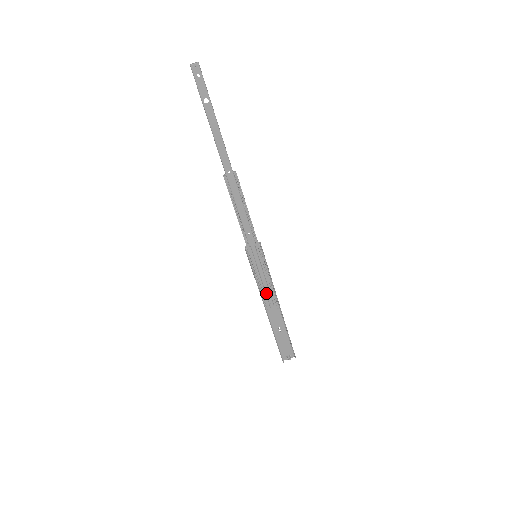
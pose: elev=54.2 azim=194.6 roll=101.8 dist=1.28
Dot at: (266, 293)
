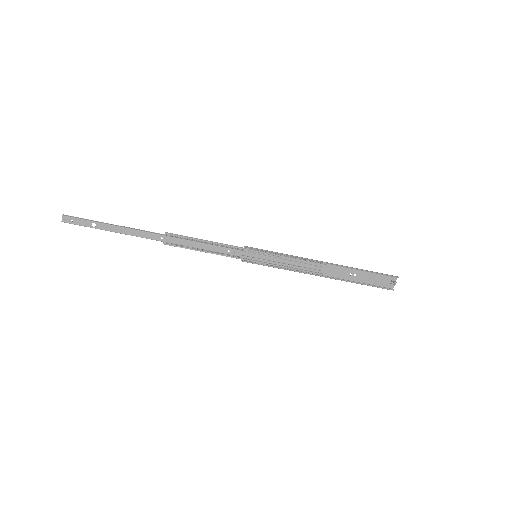
Dot at: (301, 267)
